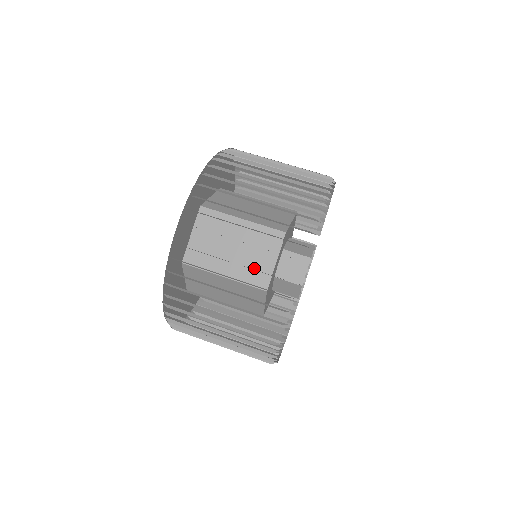
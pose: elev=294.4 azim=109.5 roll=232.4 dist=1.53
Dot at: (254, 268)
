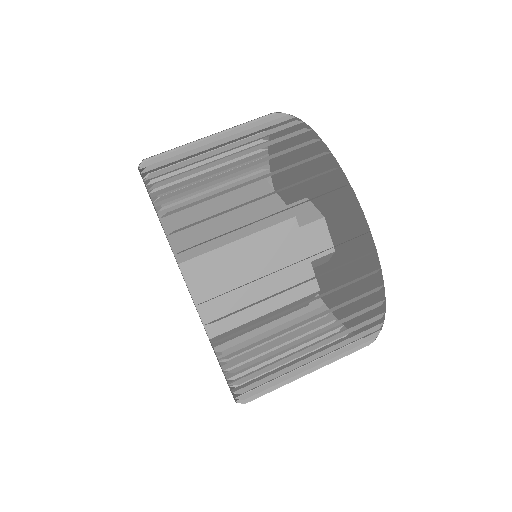
Dot at: (262, 213)
